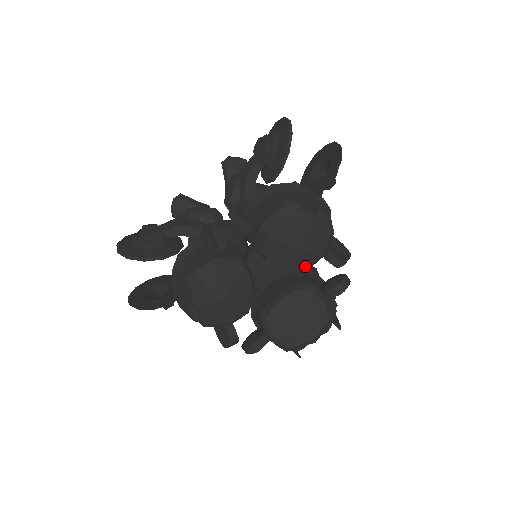
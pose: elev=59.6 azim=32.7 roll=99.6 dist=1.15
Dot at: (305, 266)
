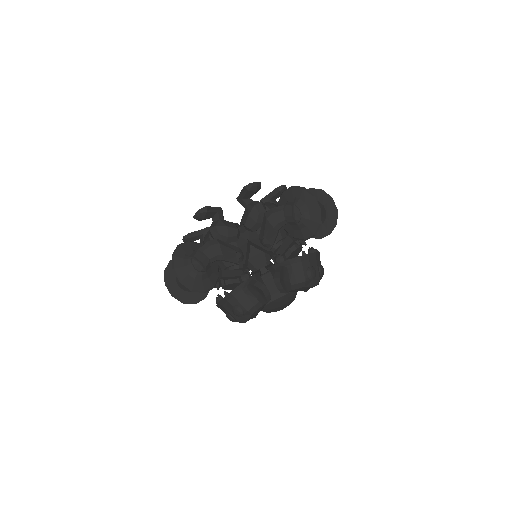
Dot at: occluded
